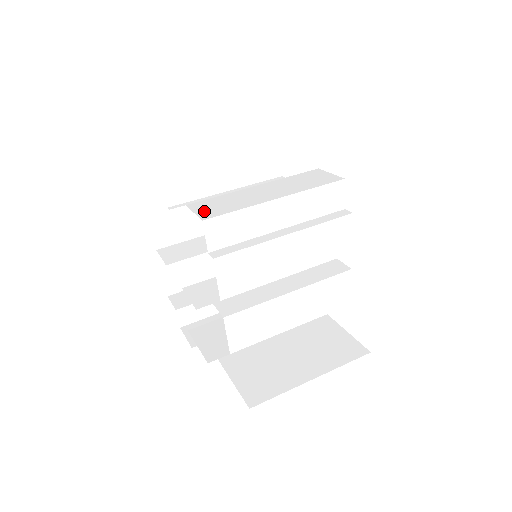
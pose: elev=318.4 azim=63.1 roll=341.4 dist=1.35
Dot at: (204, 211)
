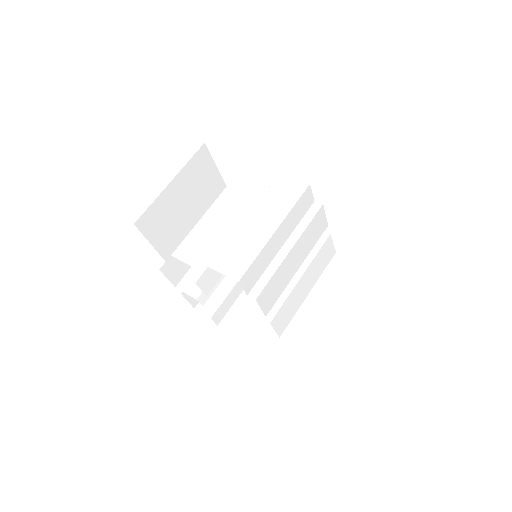
Dot at: (230, 269)
